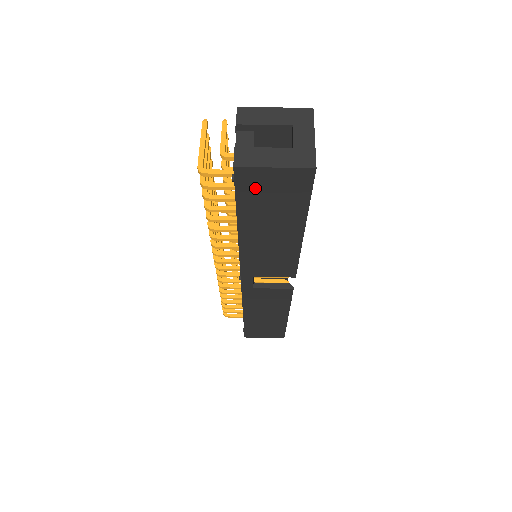
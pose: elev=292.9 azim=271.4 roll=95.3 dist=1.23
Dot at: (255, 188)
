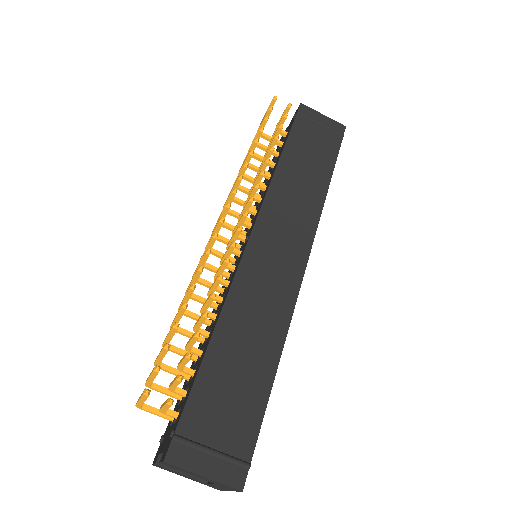
Dot at: occluded
